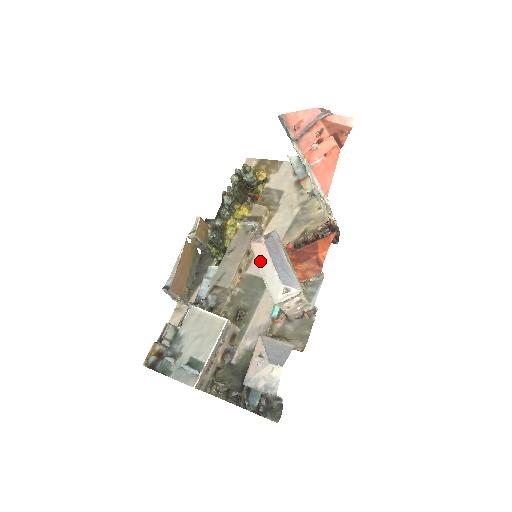
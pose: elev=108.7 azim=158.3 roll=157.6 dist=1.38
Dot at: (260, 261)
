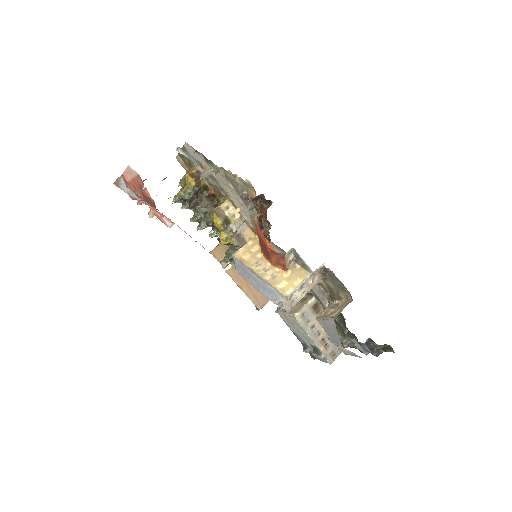
Dot at: occluded
